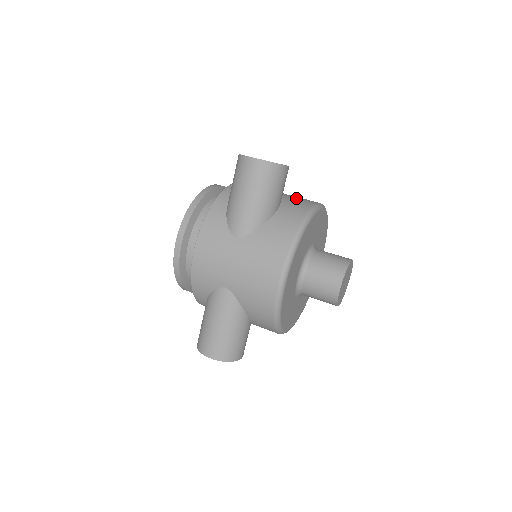
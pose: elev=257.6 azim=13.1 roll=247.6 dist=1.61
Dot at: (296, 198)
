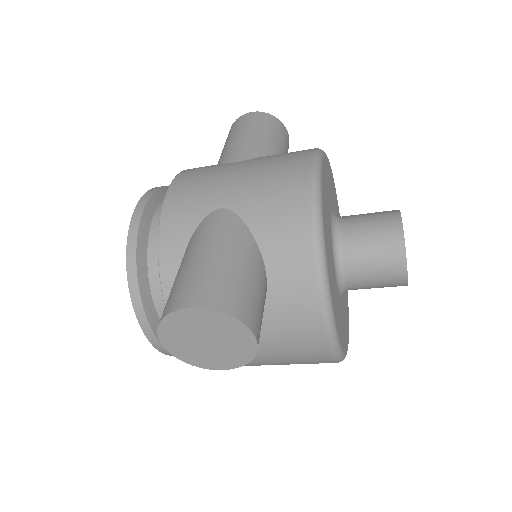
Dot at: occluded
